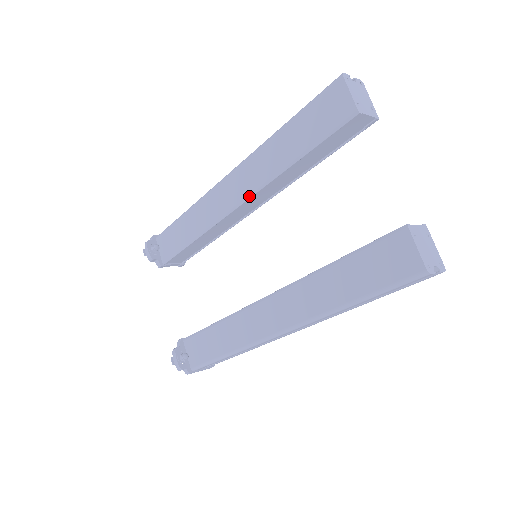
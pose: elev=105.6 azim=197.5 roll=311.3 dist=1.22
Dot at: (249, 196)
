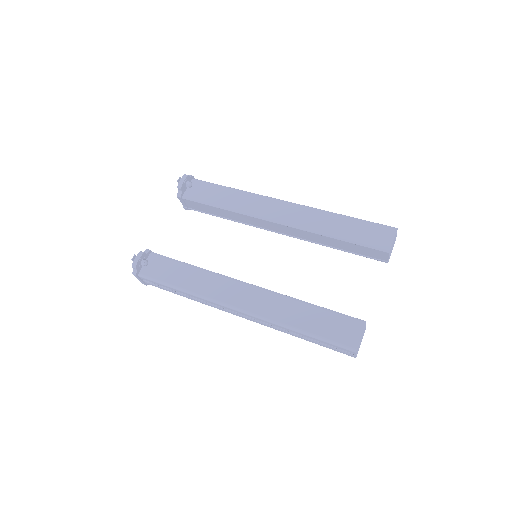
Dot at: (289, 225)
